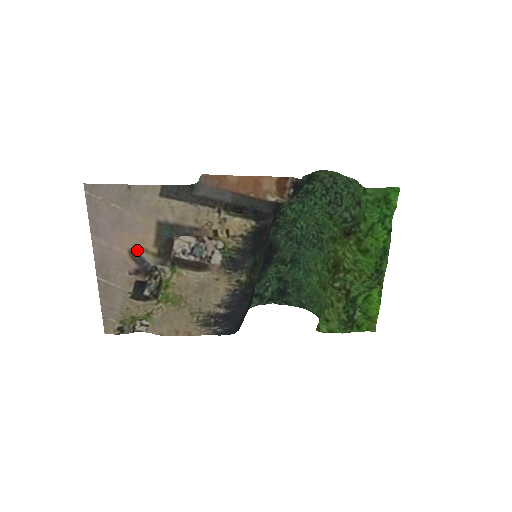
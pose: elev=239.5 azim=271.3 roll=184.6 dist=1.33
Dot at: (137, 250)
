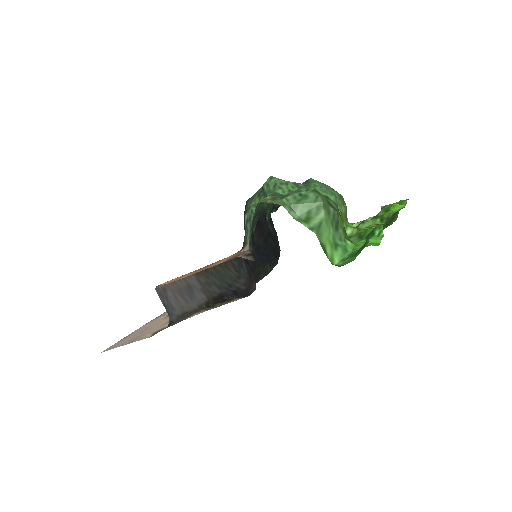
Dot at: occluded
